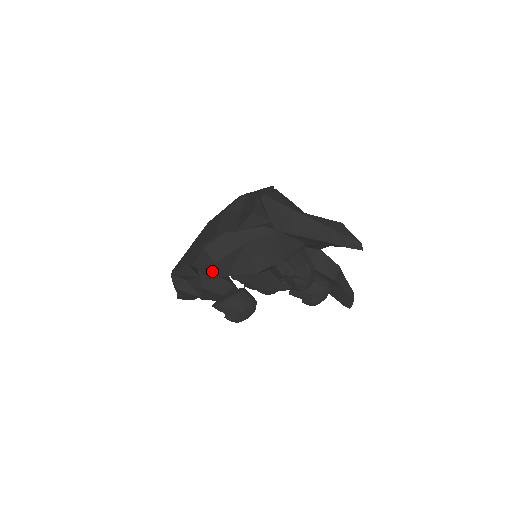
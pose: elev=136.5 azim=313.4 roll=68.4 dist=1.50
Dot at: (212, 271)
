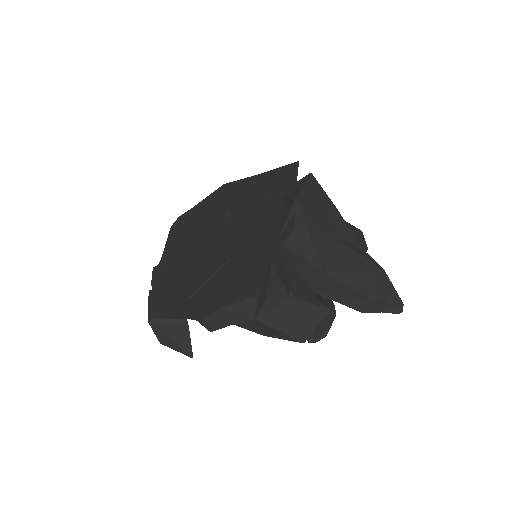
Dot at: occluded
